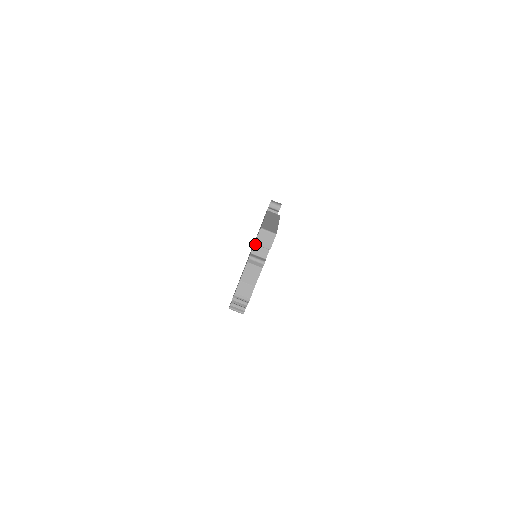
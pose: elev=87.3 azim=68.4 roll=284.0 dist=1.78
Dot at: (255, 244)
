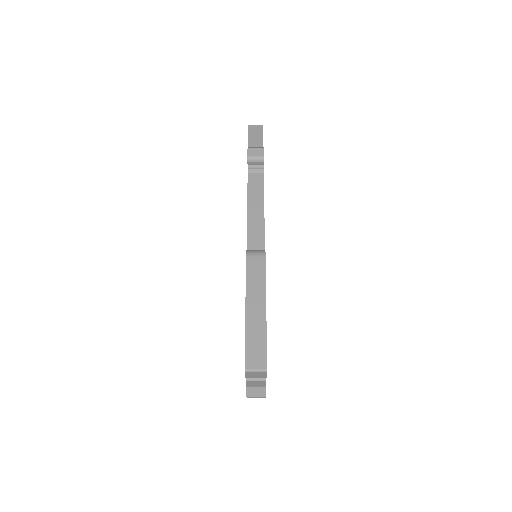
Dot at: (246, 377)
